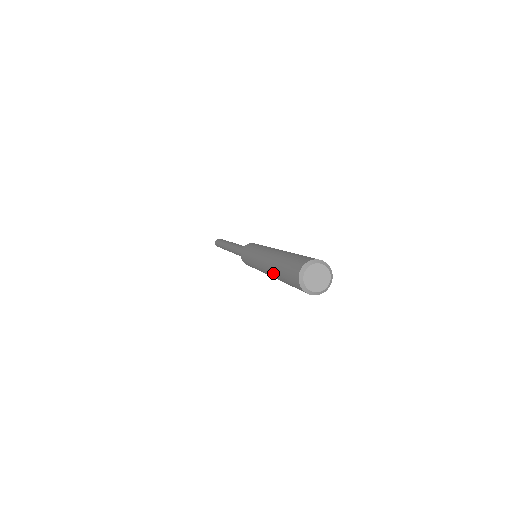
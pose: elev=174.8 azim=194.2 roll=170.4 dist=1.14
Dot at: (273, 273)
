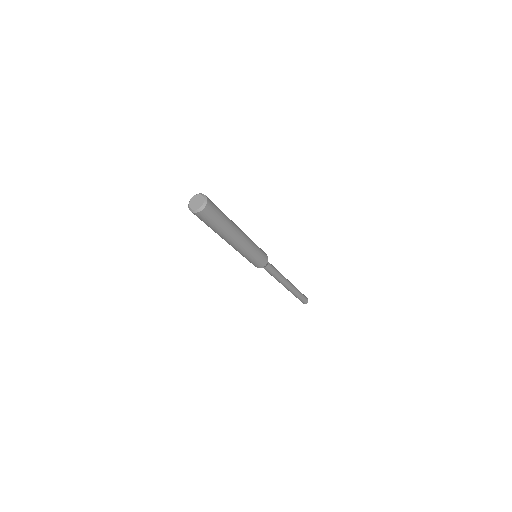
Dot at: occluded
